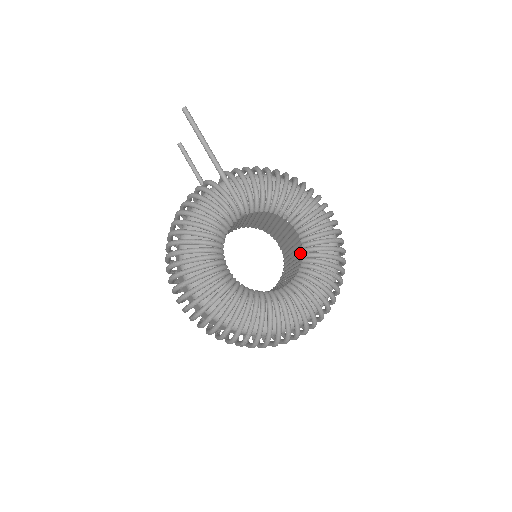
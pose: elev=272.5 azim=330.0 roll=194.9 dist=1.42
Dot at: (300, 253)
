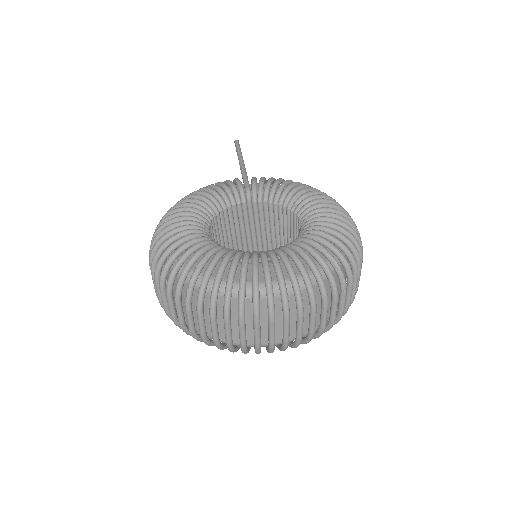
Dot at: occluded
